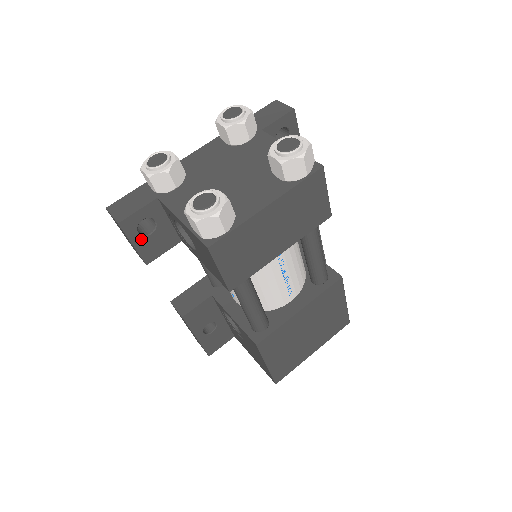
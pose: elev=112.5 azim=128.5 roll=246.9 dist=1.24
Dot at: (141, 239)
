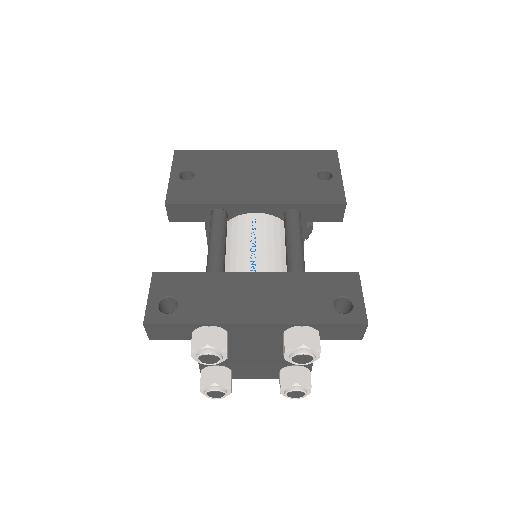
Dot at: occluded
